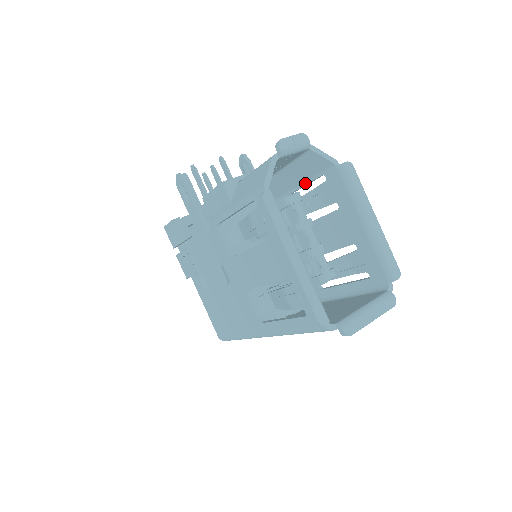
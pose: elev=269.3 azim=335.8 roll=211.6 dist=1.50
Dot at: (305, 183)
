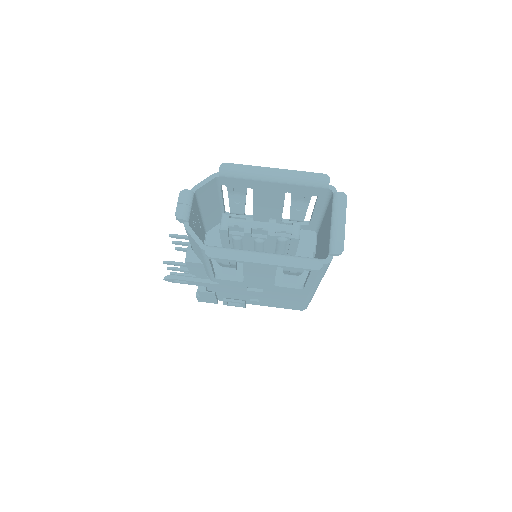
Dot at: (221, 197)
